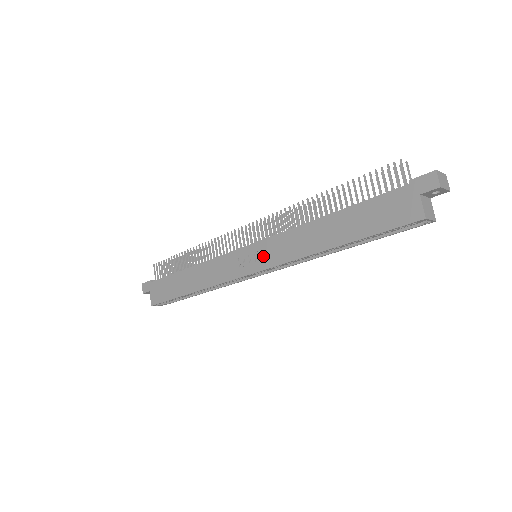
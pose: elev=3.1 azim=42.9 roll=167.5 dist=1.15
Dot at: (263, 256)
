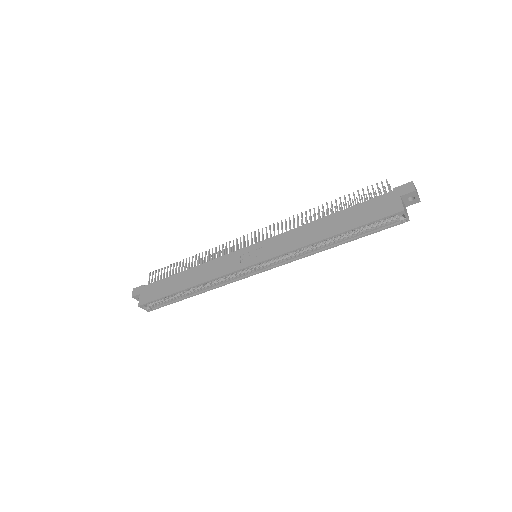
Dot at: (265, 251)
